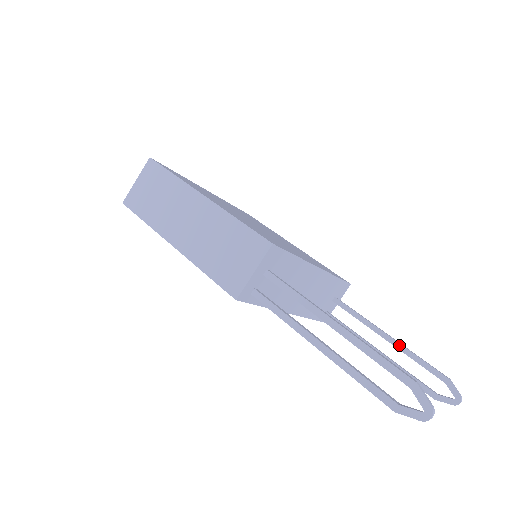
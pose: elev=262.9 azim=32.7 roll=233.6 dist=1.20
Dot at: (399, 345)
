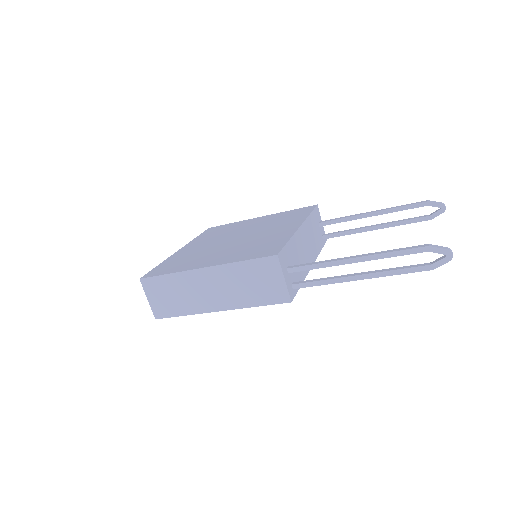
Dot at: (382, 212)
